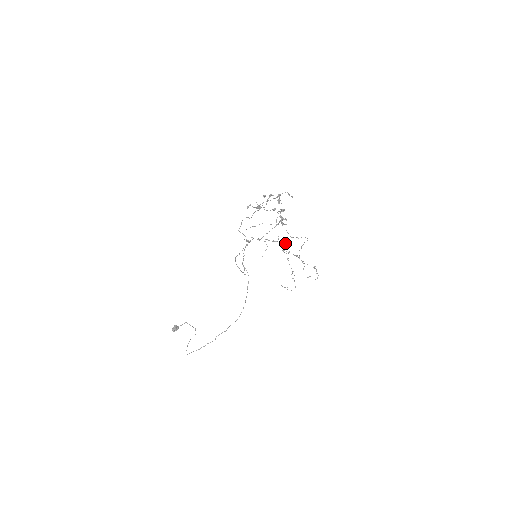
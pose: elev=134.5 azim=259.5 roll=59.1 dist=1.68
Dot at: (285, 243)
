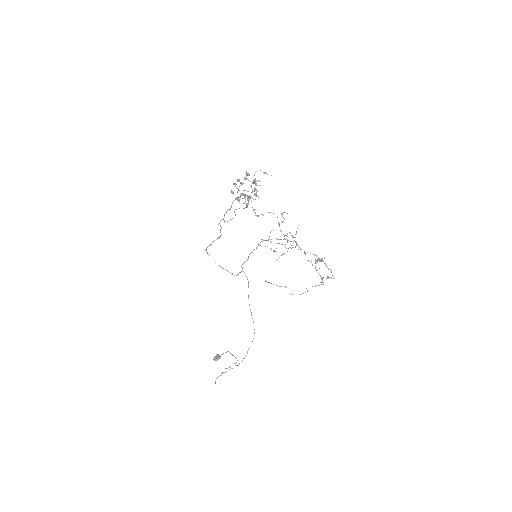
Dot at: occluded
